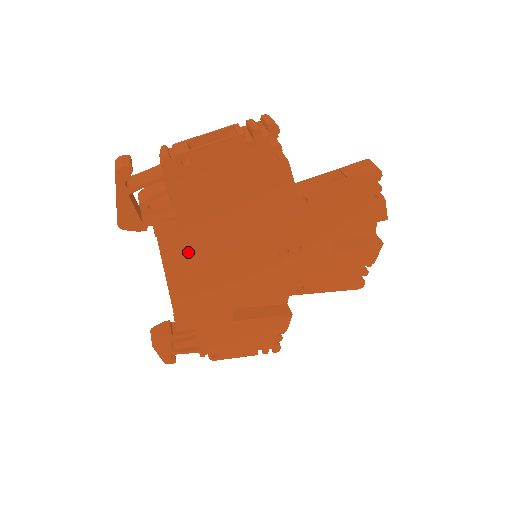
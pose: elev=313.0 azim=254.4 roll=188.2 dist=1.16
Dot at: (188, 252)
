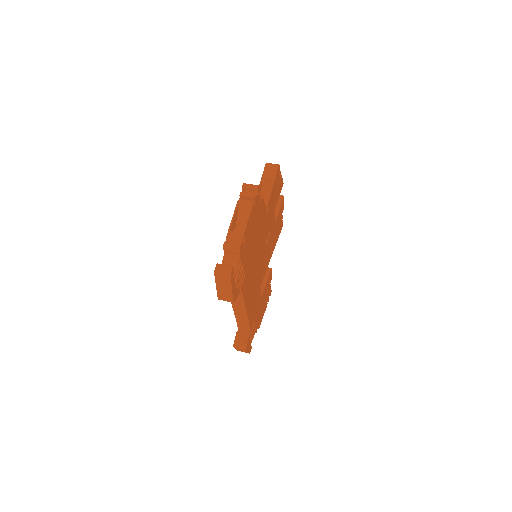
Dot at: (248, 284)
